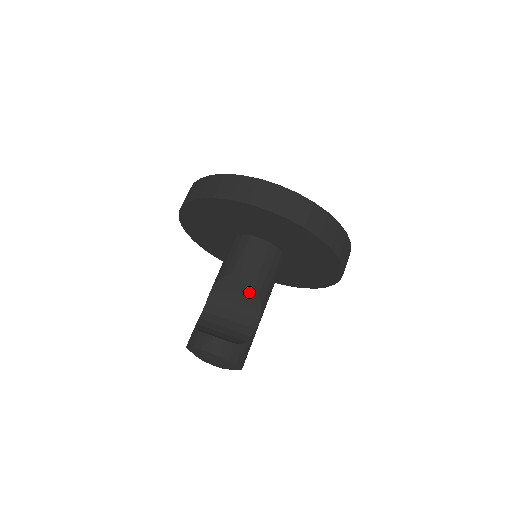
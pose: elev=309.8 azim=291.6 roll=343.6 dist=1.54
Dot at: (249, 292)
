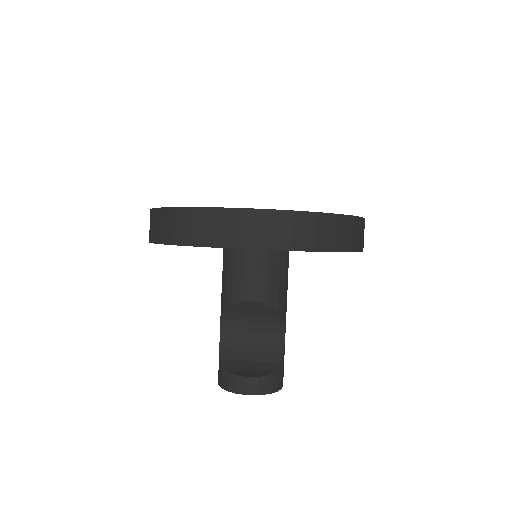
Dot at: (265, 311)
